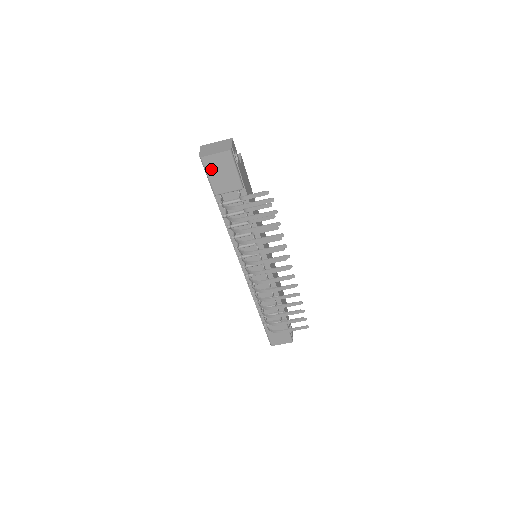
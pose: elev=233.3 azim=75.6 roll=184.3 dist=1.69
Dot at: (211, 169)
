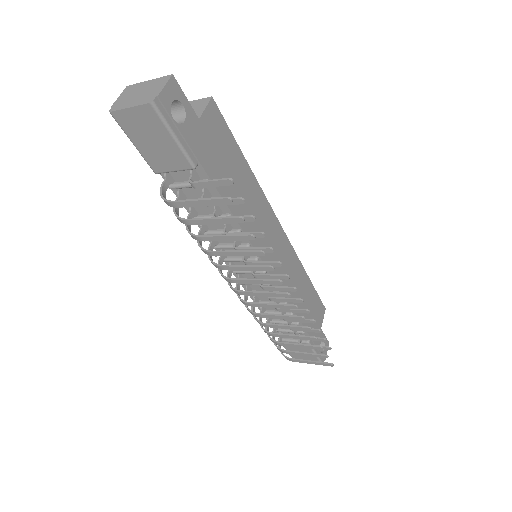
Dot at: (133, 133)
